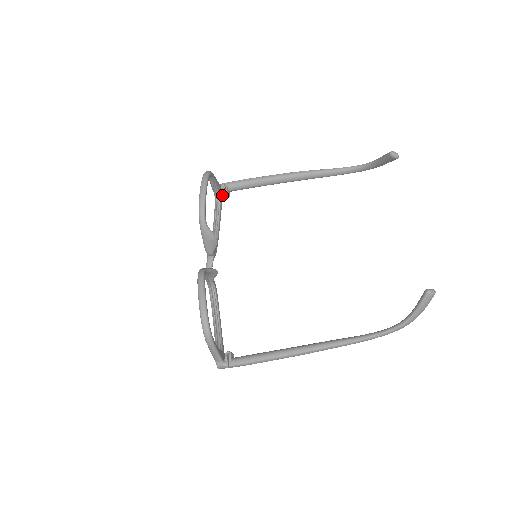
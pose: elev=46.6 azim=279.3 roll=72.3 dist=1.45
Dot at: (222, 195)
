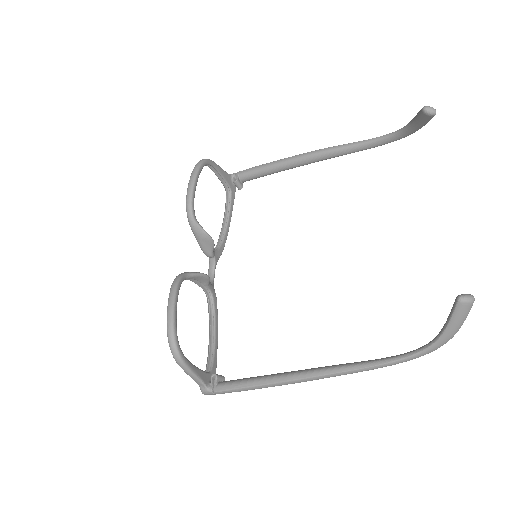
Dot at: (235, 187)
